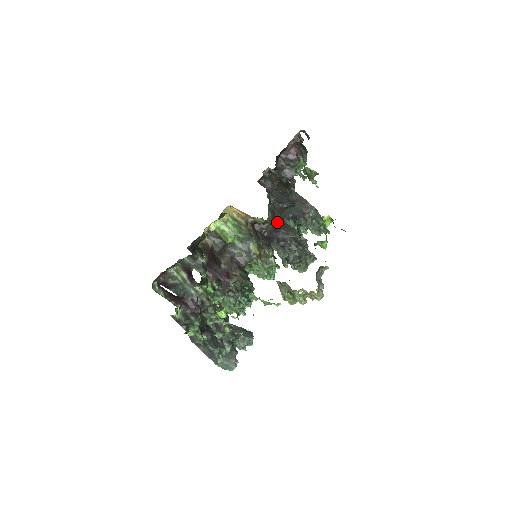
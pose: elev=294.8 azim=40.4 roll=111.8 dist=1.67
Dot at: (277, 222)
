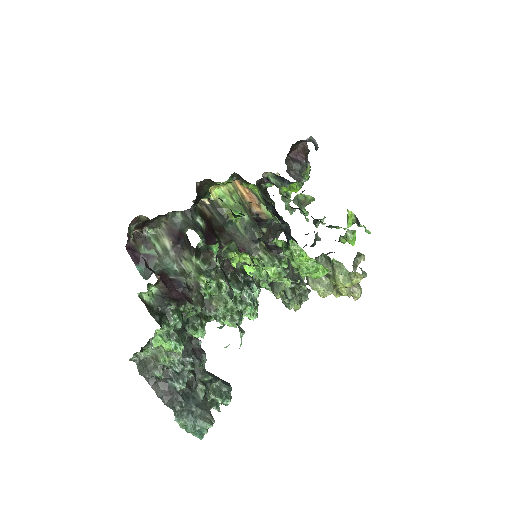
Dot at: occluded
